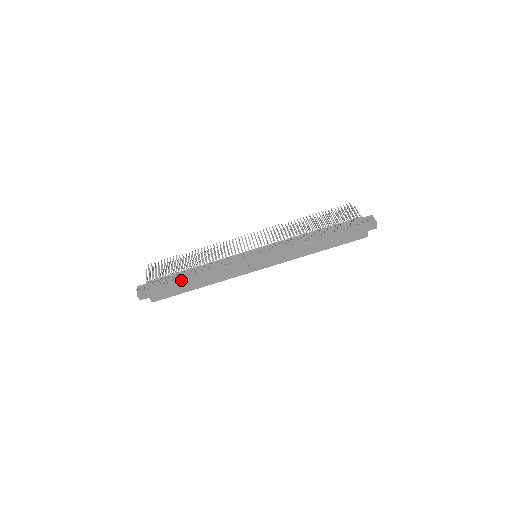
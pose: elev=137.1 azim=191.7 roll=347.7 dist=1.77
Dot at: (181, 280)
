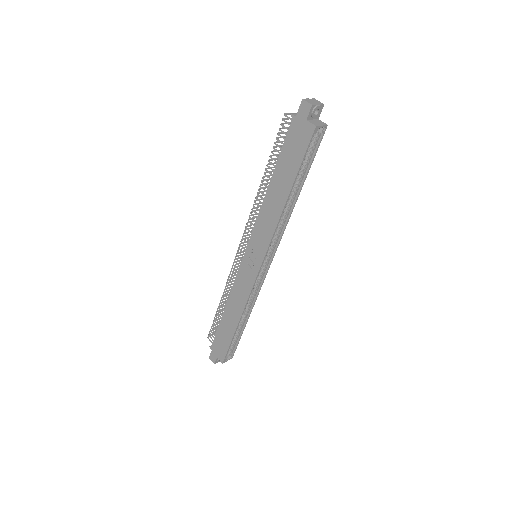
Dot at: (220, 322)
